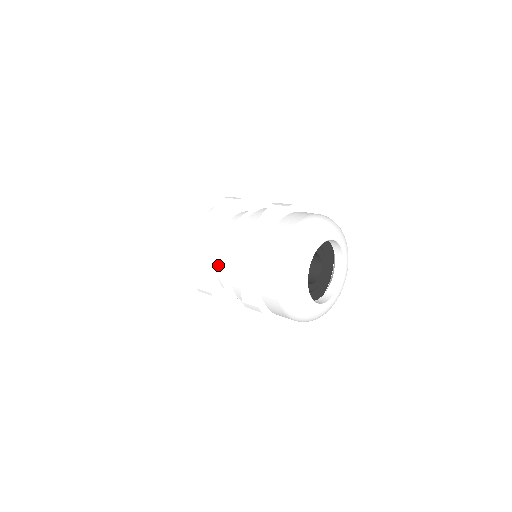
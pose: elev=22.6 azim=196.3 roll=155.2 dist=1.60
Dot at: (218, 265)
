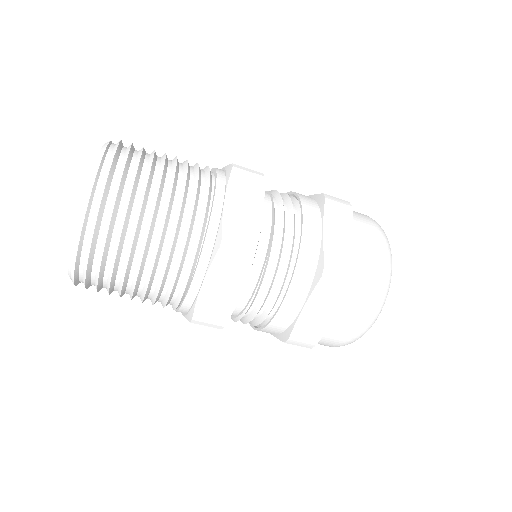
Dot at: (273, 214)
